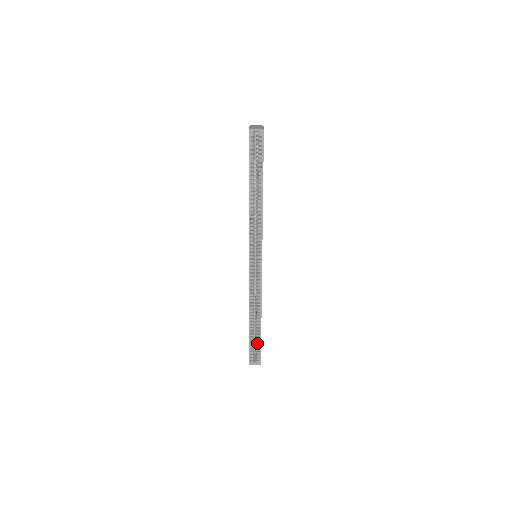
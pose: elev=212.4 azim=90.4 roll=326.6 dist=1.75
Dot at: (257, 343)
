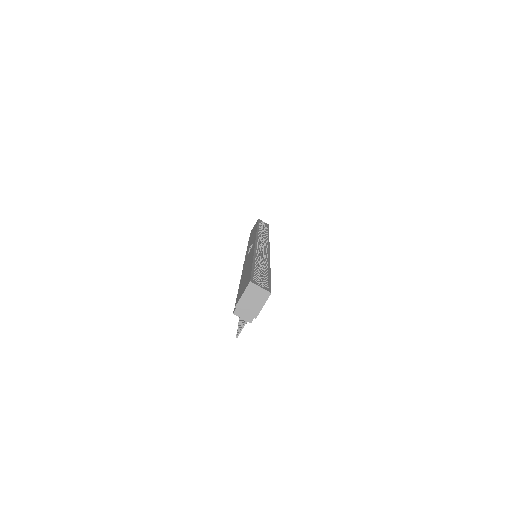
Dot at: (264, 275)
